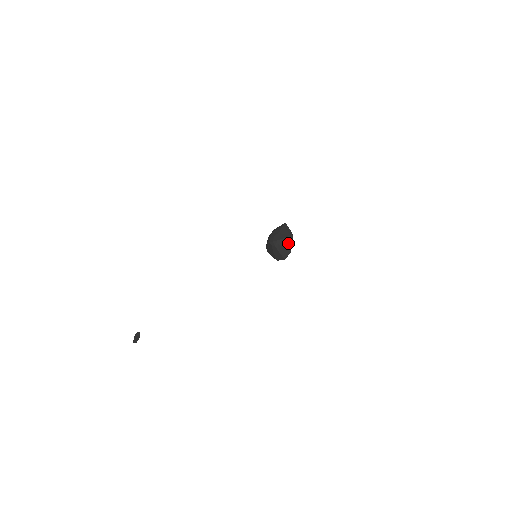
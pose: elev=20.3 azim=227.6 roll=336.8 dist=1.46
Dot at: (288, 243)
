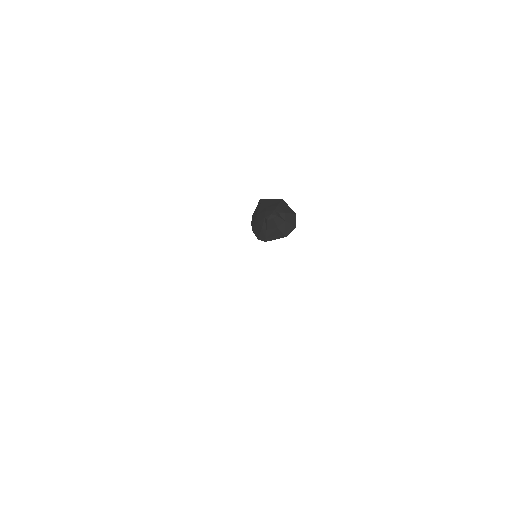
Dot at: (286, 208)
